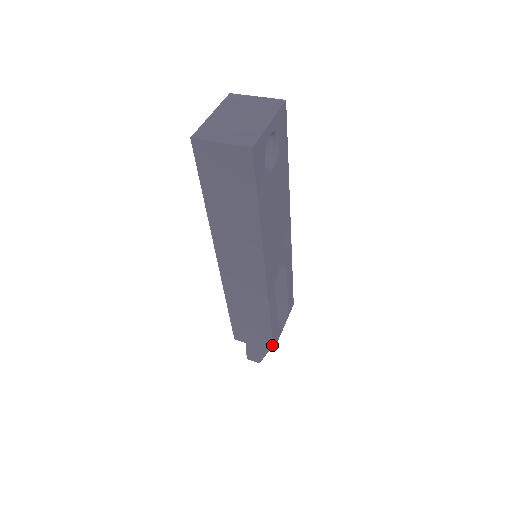
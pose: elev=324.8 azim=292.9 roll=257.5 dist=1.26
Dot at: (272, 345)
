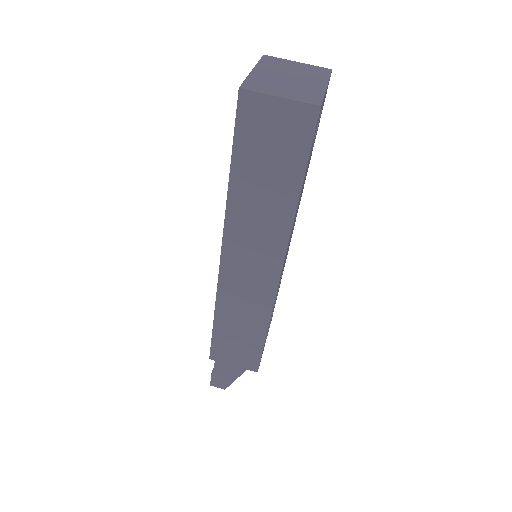
Dot at: (258, 364)
